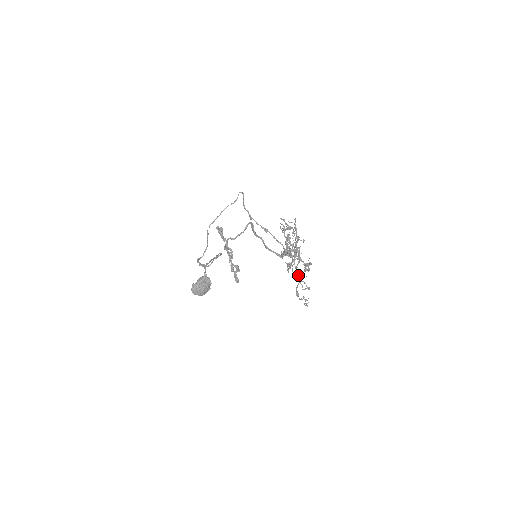
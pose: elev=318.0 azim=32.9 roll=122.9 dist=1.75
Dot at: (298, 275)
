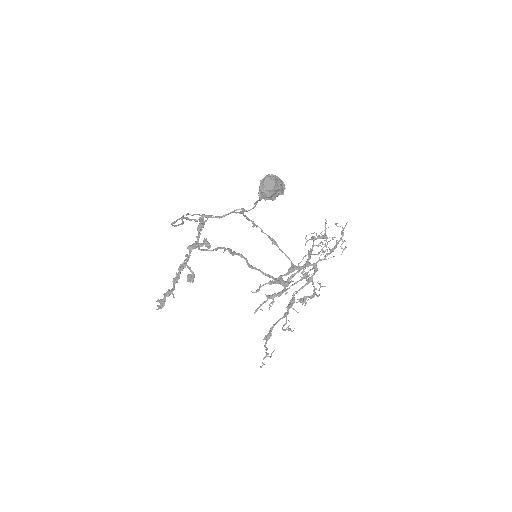
Dot at: (292, 303)
